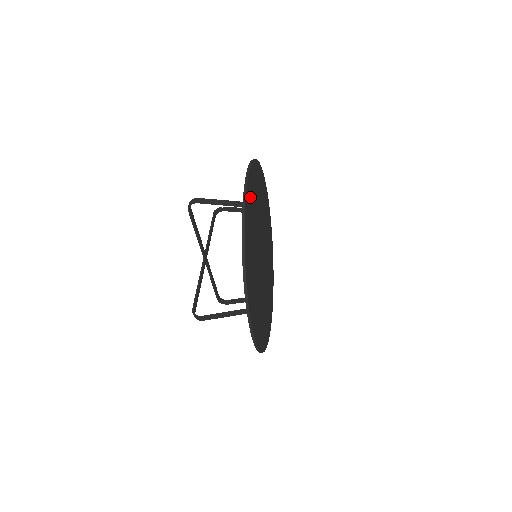
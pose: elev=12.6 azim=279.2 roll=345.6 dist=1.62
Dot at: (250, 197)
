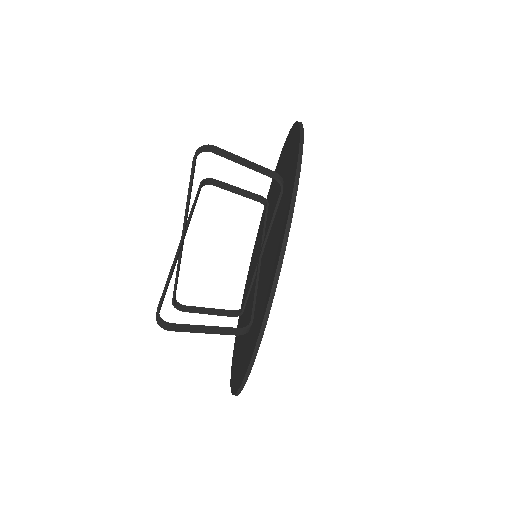
Dot at: occluded
